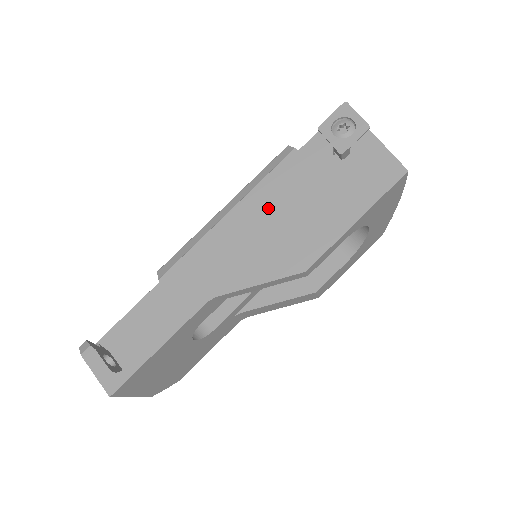
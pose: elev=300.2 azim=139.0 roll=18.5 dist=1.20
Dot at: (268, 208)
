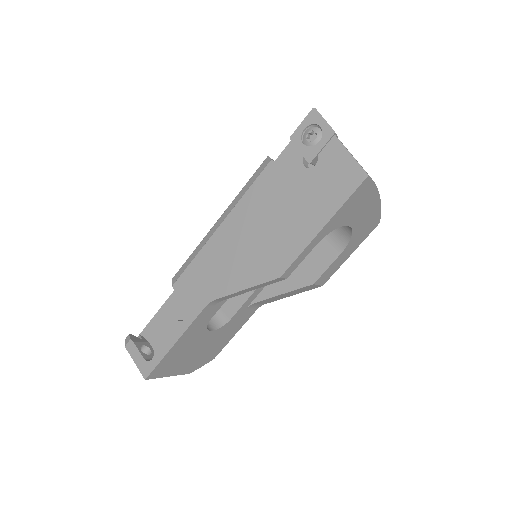
Dot at: (250, 219)
